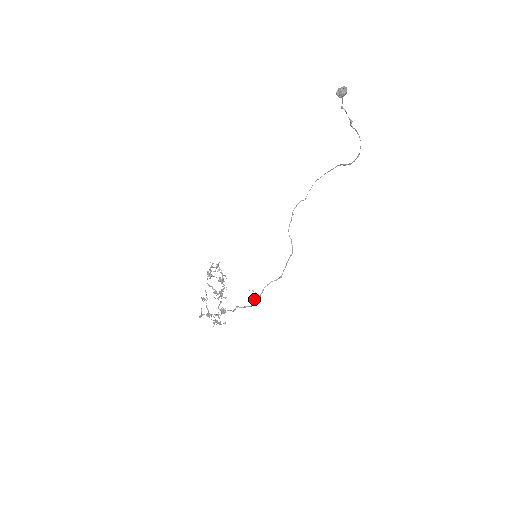
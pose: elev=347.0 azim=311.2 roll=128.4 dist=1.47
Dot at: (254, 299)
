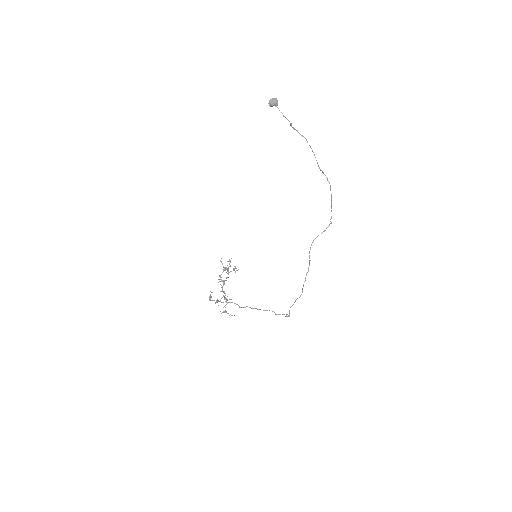
Dot at: (273, 311)
